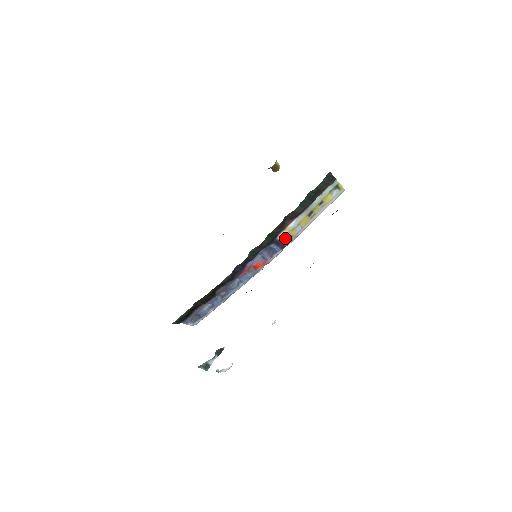
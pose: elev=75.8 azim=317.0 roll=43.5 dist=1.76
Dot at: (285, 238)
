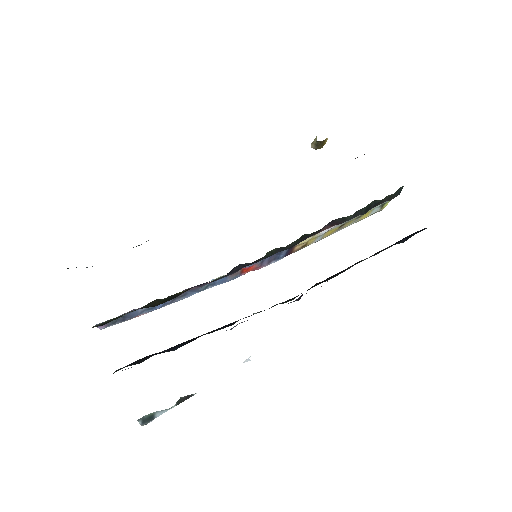
Dot at: (300, 245)
